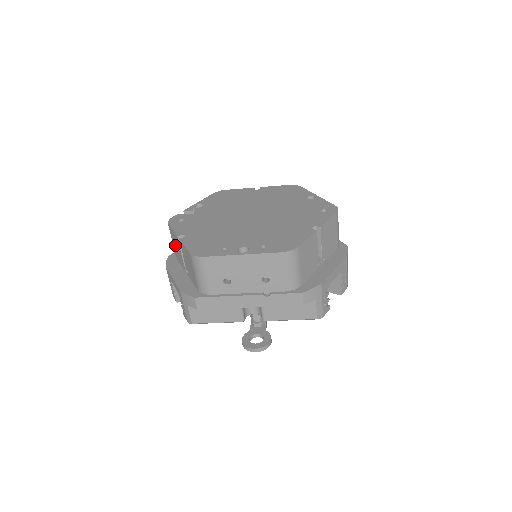
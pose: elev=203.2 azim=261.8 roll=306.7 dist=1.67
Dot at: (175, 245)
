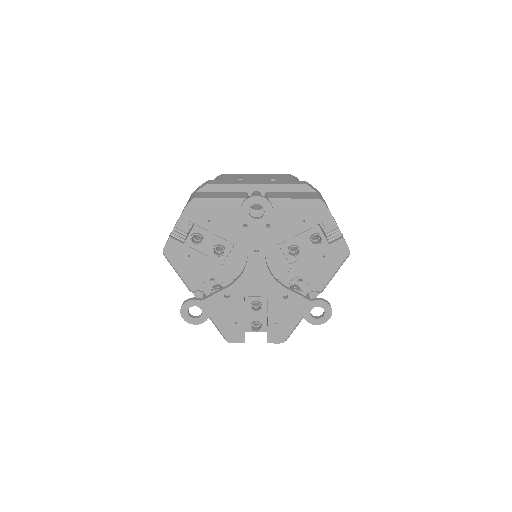
Dot at: occluded
